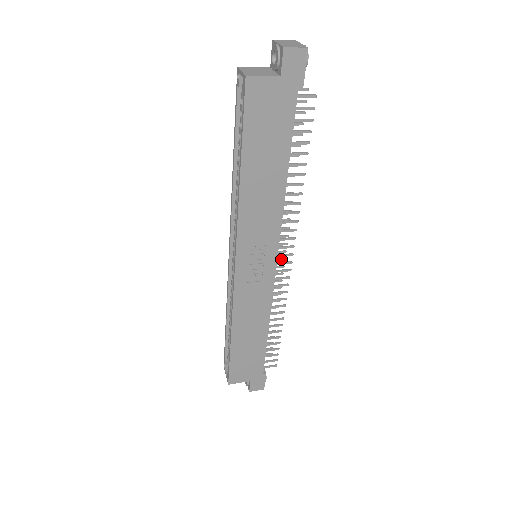
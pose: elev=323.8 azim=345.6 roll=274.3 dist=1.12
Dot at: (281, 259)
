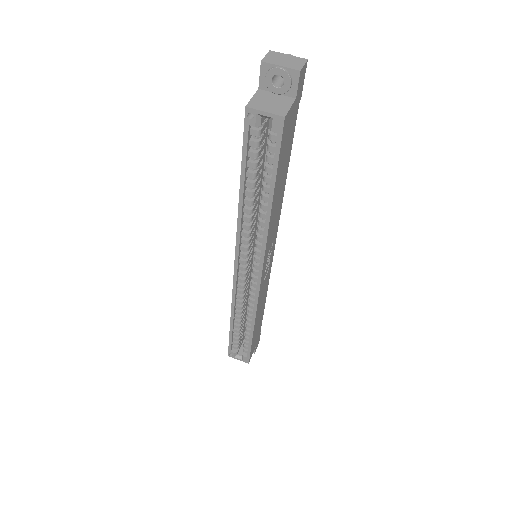
Dot at: occluded
